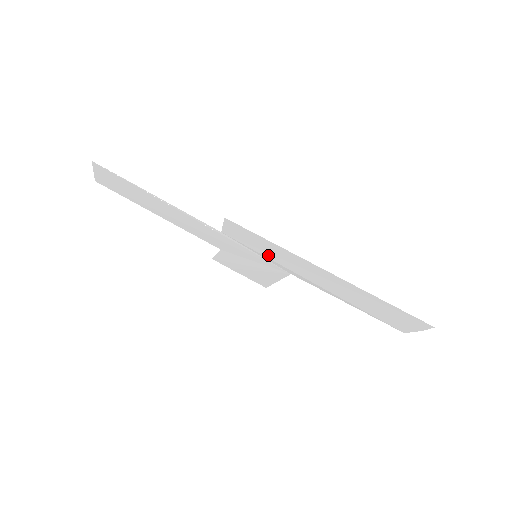
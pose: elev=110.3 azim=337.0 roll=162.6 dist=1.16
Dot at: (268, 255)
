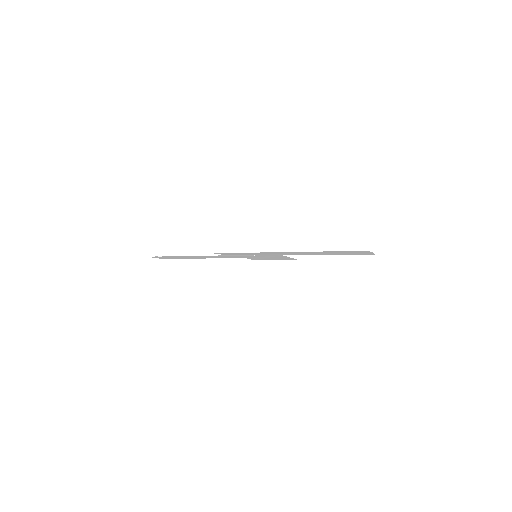
Dot at: occluded
